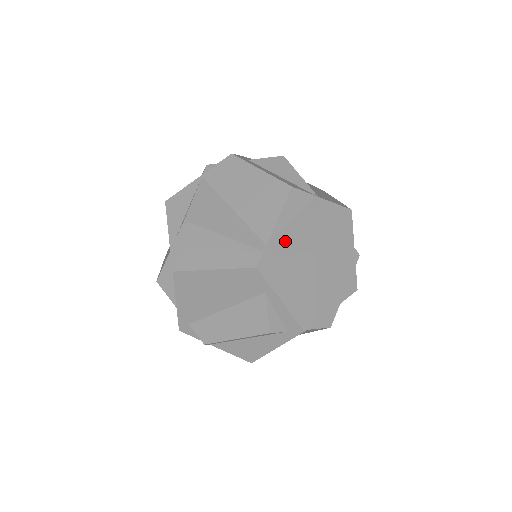
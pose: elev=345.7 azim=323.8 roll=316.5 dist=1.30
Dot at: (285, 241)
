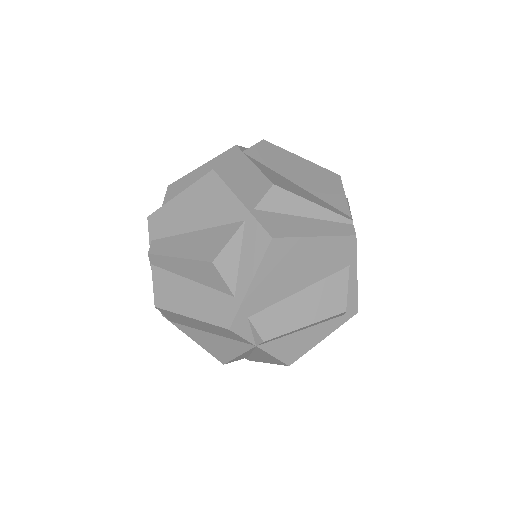
Dot at: occluded
